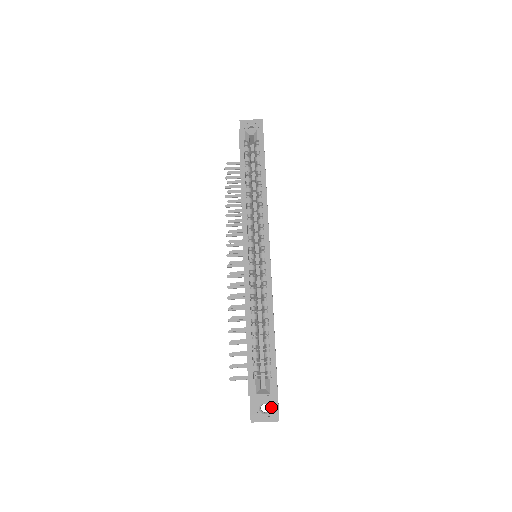
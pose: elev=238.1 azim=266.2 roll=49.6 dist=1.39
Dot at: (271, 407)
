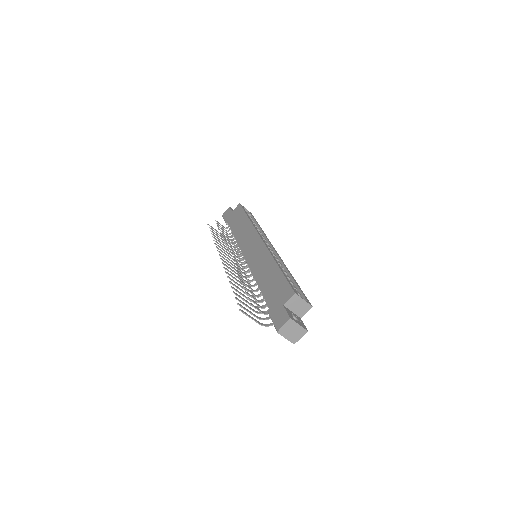
Dot at: (299, 320)
